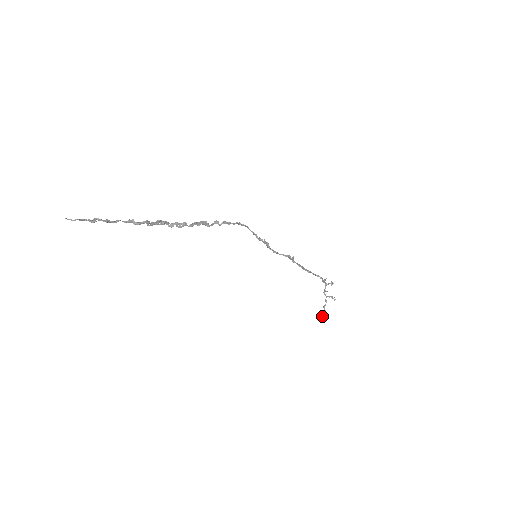
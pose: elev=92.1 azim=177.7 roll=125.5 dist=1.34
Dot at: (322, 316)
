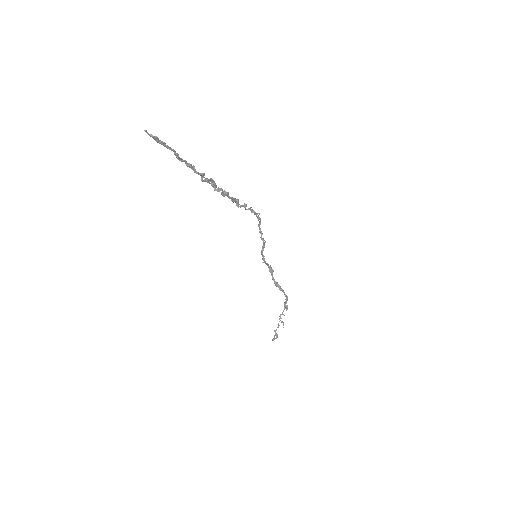
Dot at: occluded
